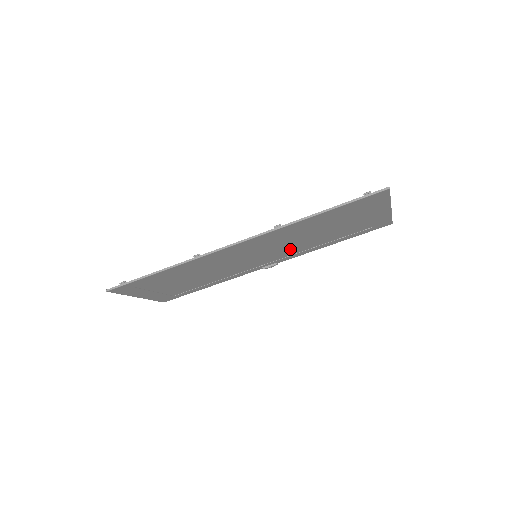
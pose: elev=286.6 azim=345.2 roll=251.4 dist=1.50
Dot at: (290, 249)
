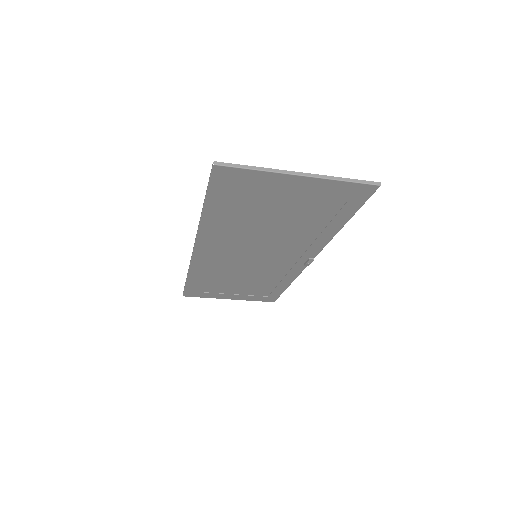
Dot at: (285, 243)
